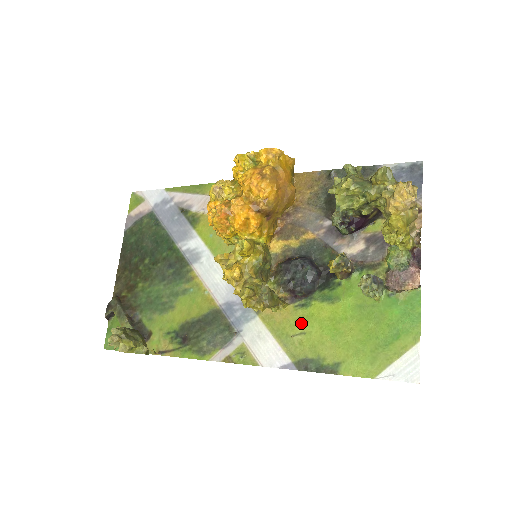
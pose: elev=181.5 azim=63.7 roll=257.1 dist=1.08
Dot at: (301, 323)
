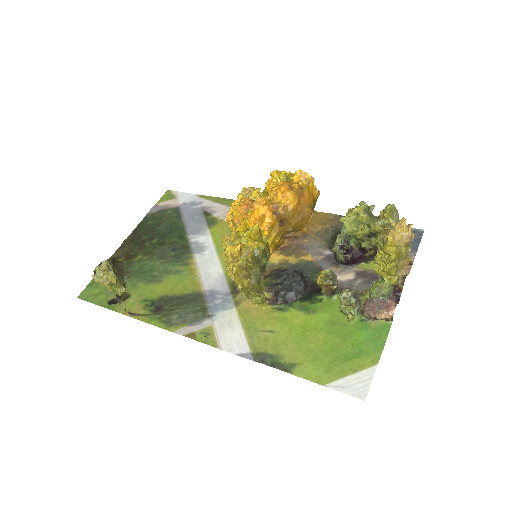
Dot at: (273, 323)
